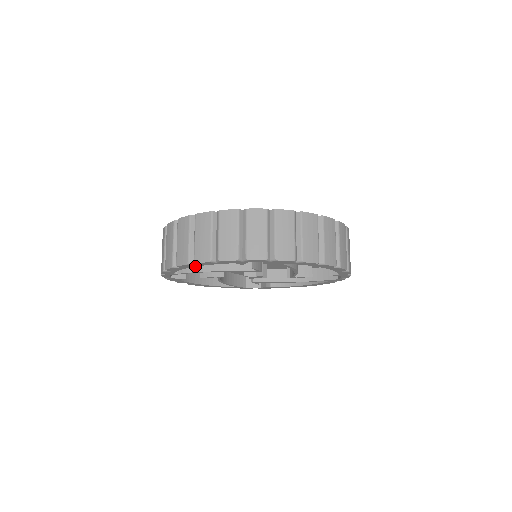
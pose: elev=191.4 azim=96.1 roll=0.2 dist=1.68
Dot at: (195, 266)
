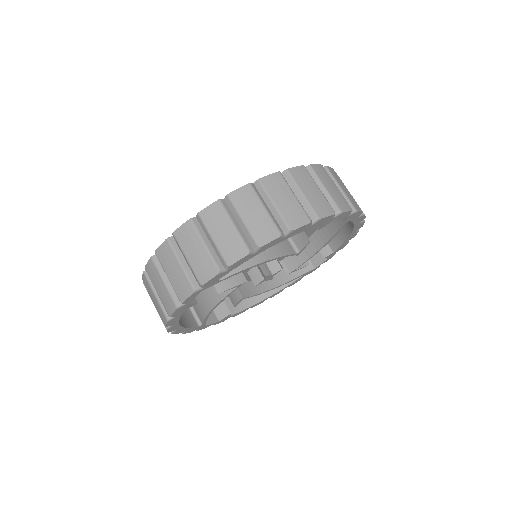
Dot at: (277, 243)
